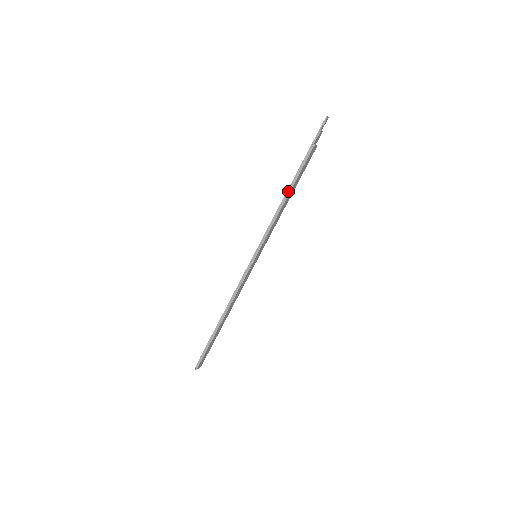
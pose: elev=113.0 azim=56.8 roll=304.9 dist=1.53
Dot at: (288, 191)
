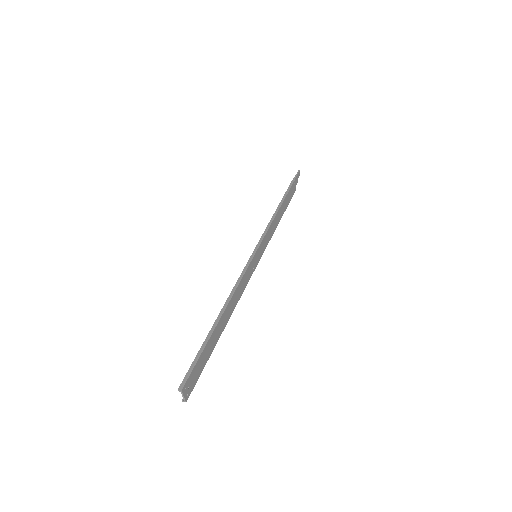
Dot at: (279, 205)
